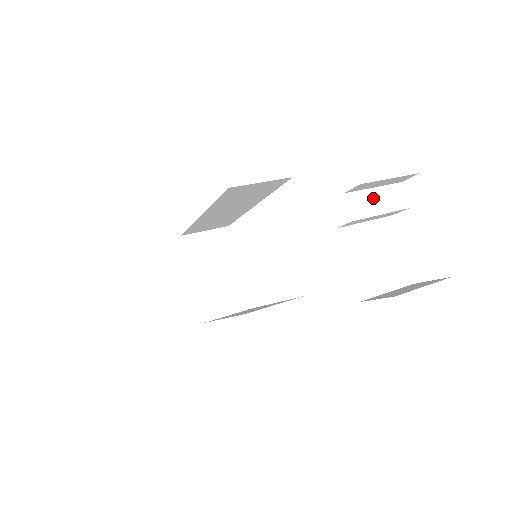
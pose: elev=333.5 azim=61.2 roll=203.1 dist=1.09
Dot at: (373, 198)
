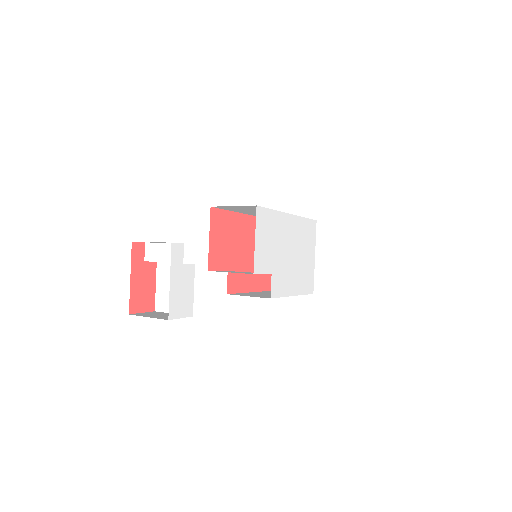
Dot at: (161, 250)
